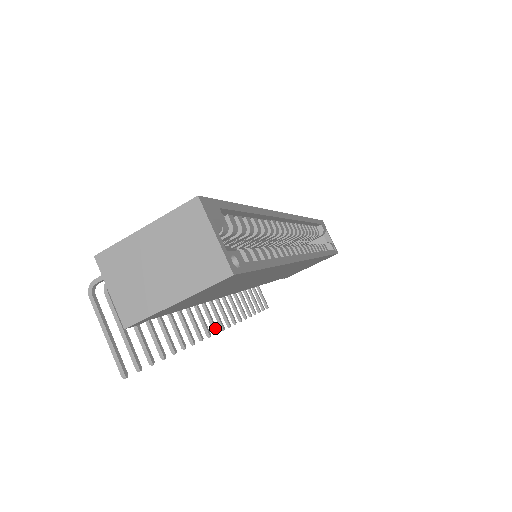
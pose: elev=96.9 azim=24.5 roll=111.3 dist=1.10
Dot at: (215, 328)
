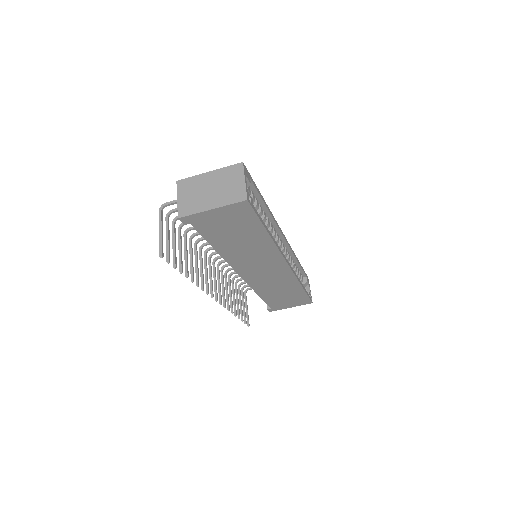
Dot at: (213, 294)
